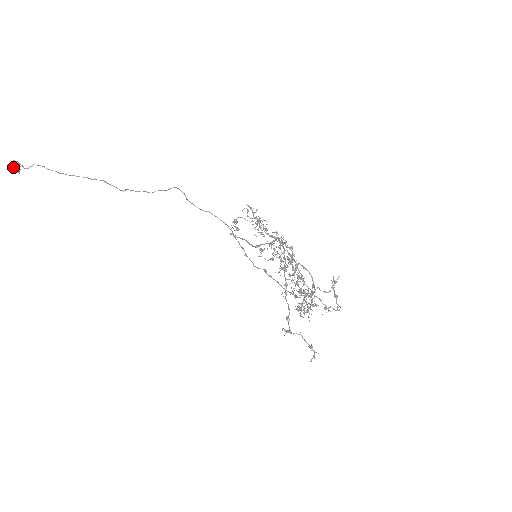
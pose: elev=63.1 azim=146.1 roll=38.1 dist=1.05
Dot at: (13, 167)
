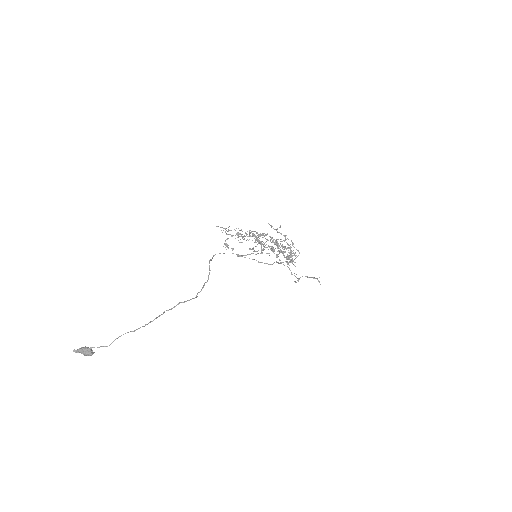
Dot at: (91, 354)
